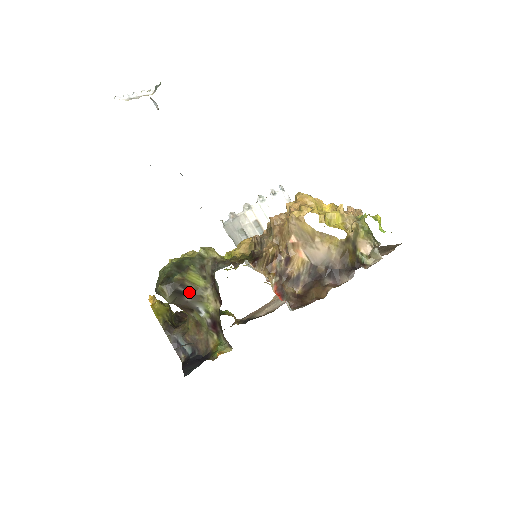
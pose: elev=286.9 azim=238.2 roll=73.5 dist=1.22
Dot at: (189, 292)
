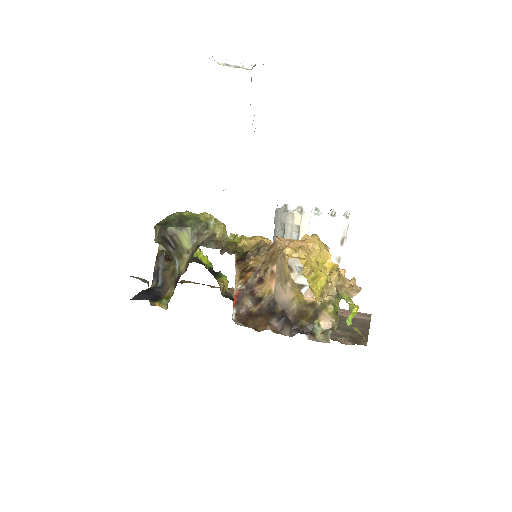
Dot at: (174, 245)
